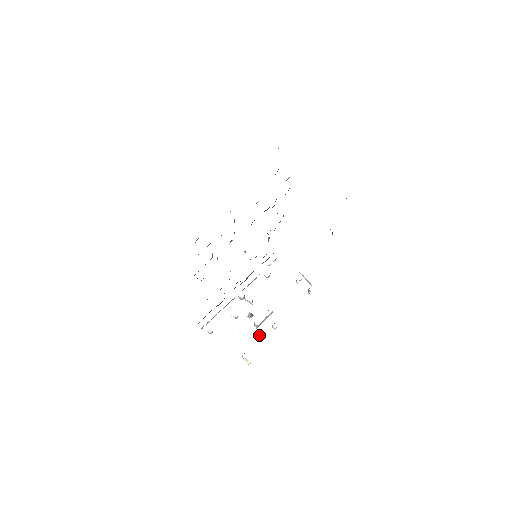
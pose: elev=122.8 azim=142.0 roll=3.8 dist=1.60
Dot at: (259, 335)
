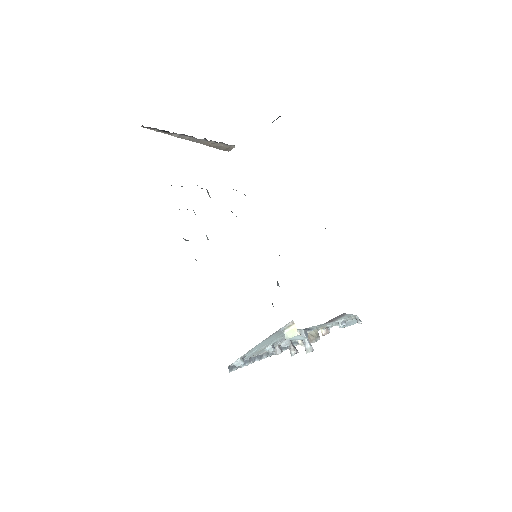
Dot at: (304, 332)
